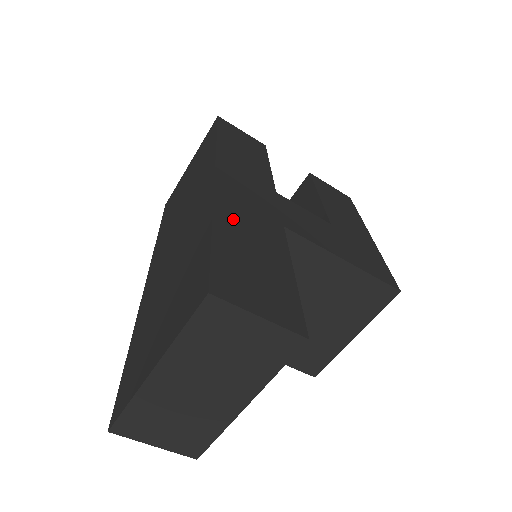
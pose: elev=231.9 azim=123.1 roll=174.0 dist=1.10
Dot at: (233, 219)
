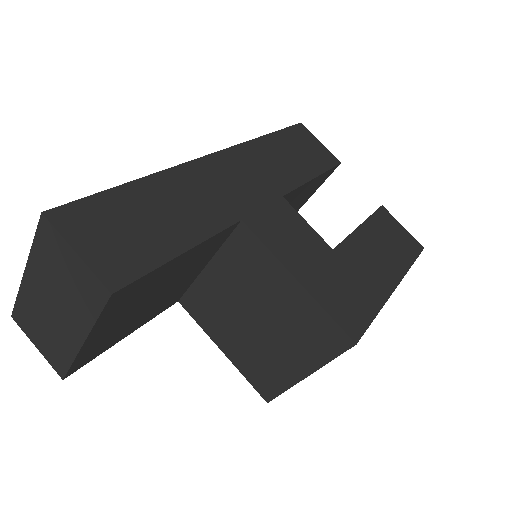
Dot at: (171, 188)
